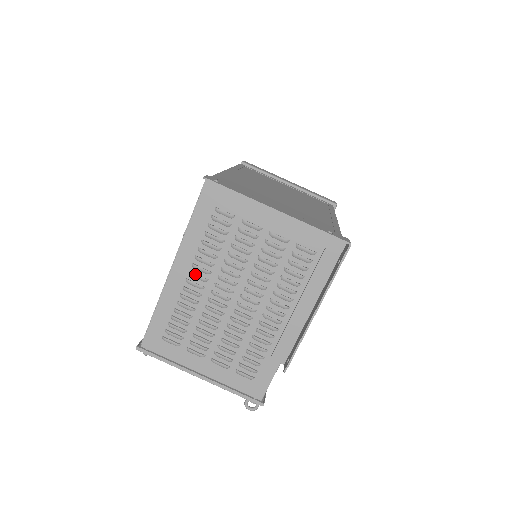
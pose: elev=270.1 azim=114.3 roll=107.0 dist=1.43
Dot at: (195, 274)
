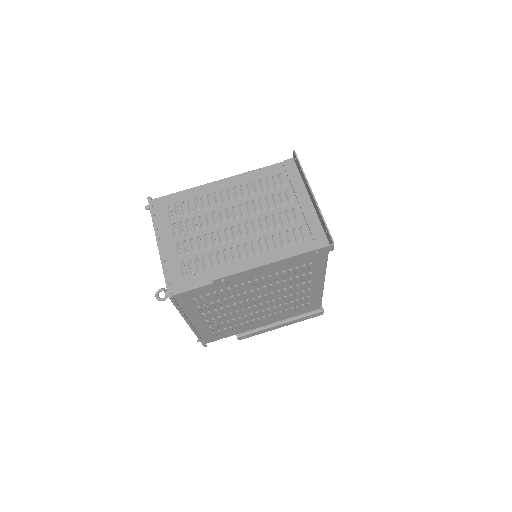
Dot at: (230, 192)
